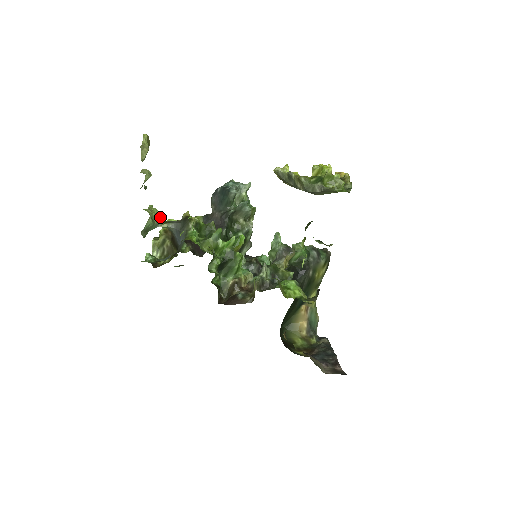
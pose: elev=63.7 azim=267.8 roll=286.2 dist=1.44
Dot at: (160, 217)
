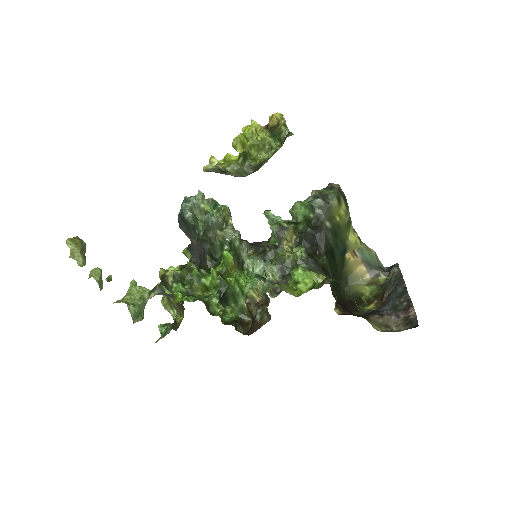
Dot at: (142, 291)
